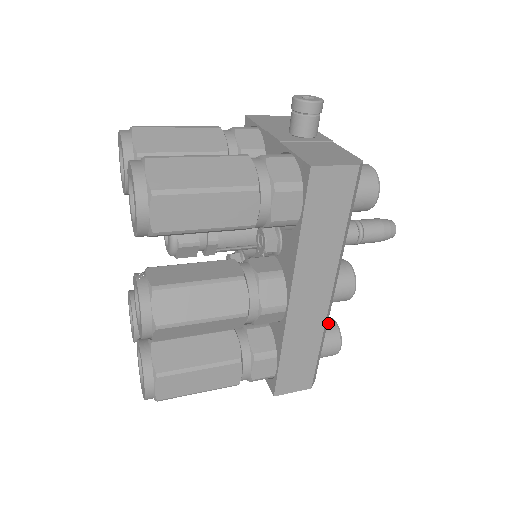
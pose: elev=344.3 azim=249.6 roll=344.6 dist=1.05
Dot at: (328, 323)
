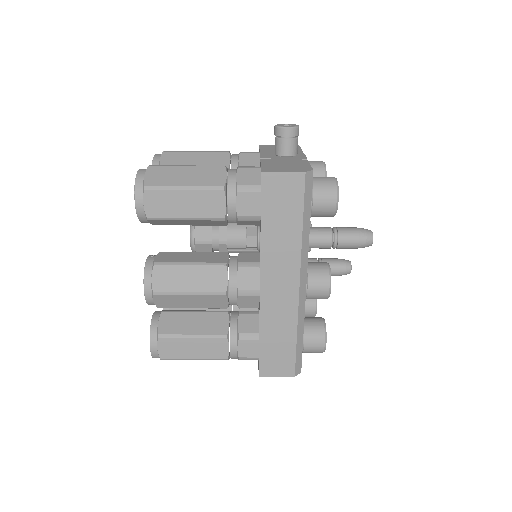
Dot at: (316, 321)
